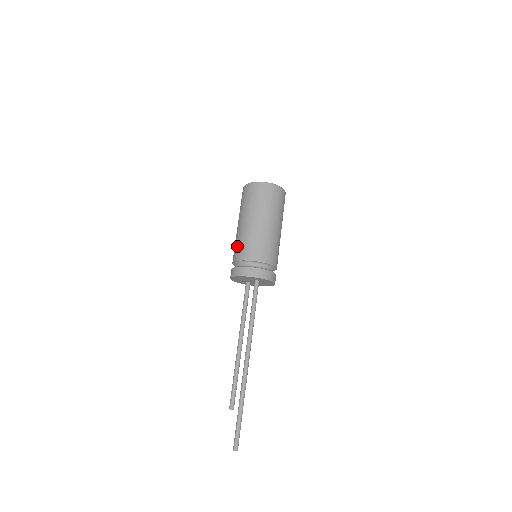
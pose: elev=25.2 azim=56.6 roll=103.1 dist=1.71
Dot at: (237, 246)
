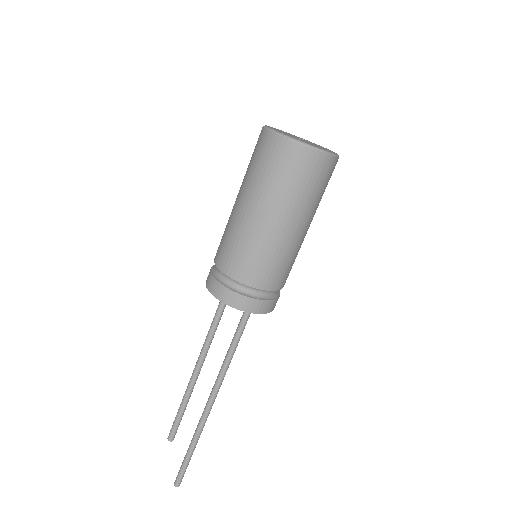
Dot at: (247, 257)
